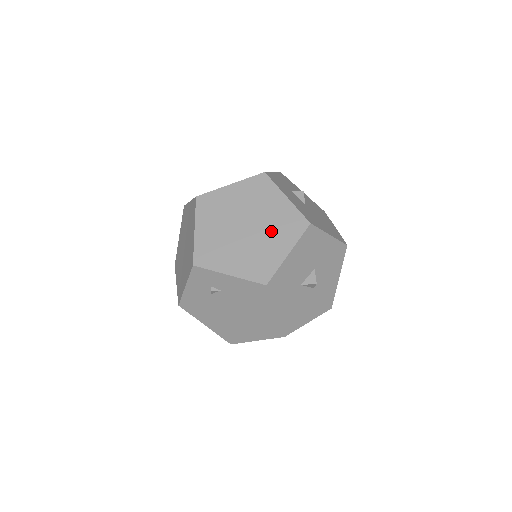
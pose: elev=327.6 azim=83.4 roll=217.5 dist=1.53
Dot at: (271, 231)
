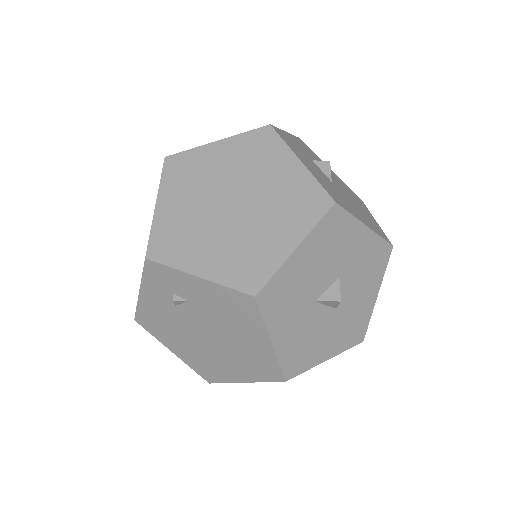
Dot at: (271, 211)
